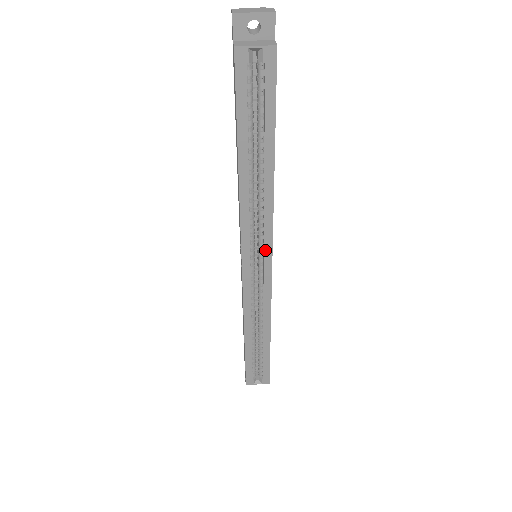
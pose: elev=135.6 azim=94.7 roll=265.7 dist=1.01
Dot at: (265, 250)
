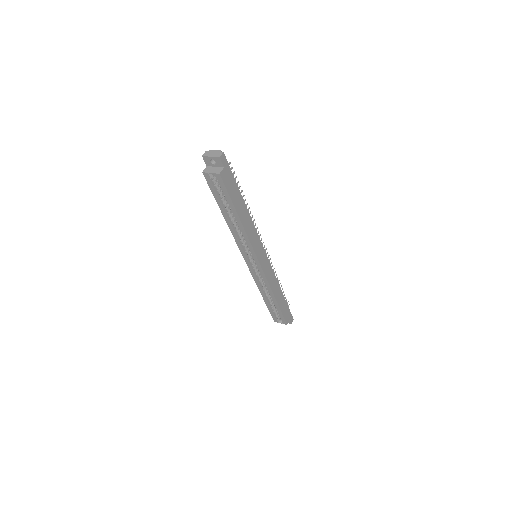
Dot at: (253, 256)
